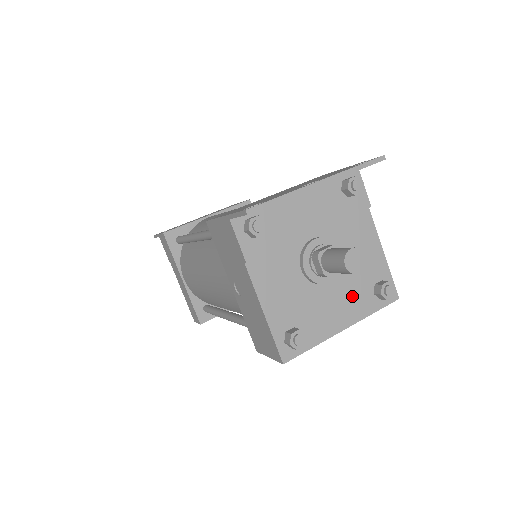
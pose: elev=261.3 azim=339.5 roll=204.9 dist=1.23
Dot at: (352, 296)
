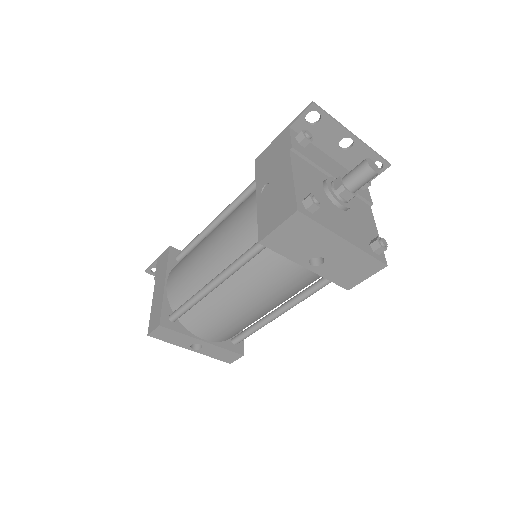
Dot at: (354, 230)
